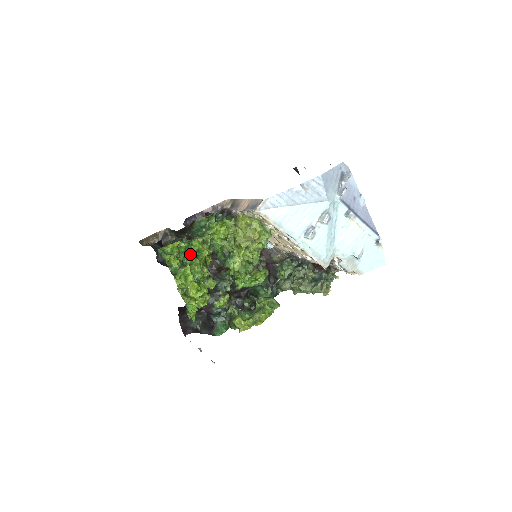
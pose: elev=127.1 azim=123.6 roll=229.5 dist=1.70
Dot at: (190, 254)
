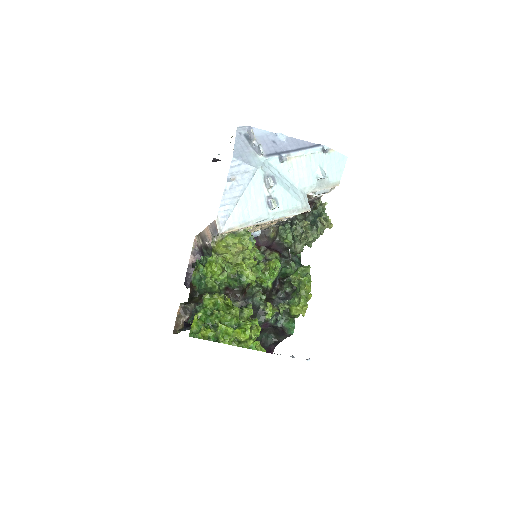
Dot at: (212, 314)
